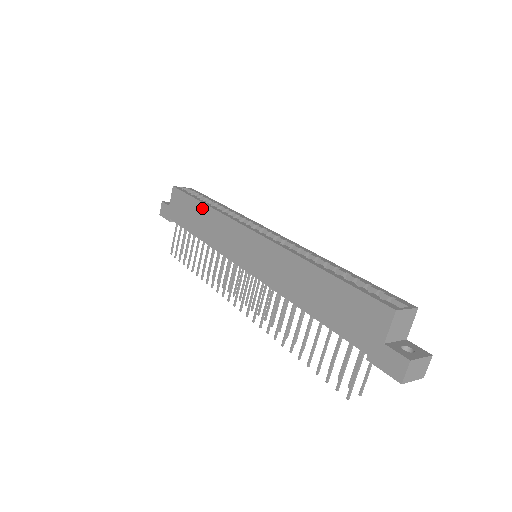
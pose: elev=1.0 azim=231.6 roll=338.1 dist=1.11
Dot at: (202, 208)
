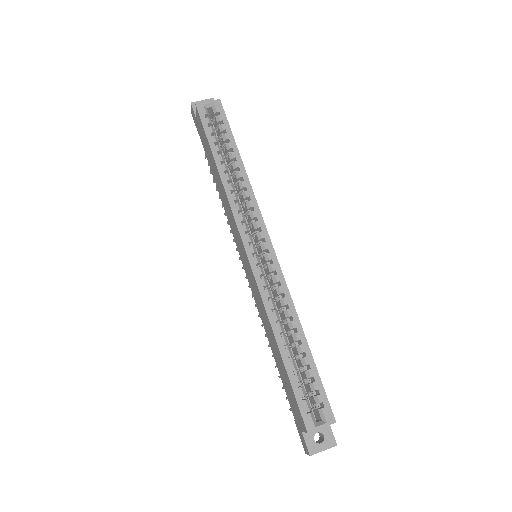
Dot at: (216, 170)
